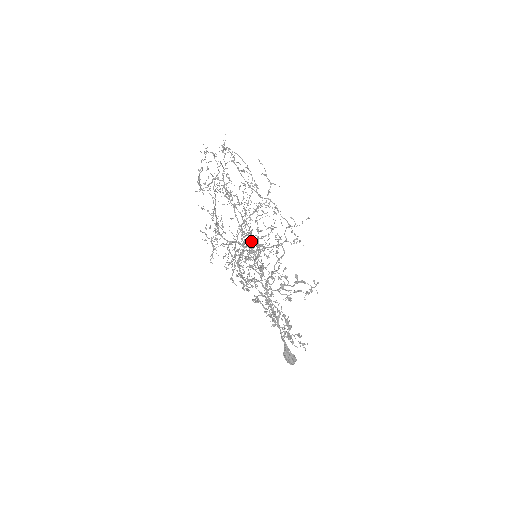
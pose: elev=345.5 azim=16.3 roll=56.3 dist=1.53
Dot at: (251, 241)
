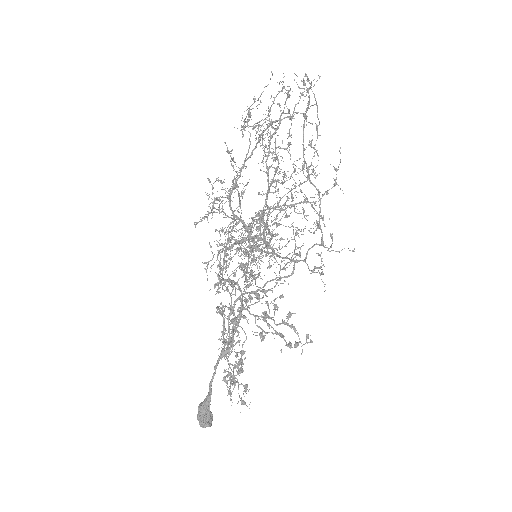
Dot at: (258, 230)
